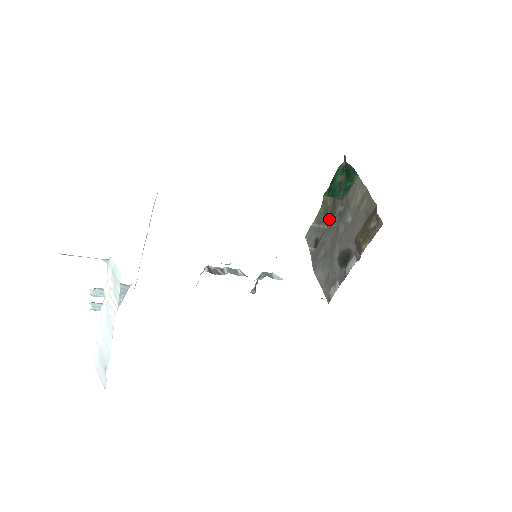
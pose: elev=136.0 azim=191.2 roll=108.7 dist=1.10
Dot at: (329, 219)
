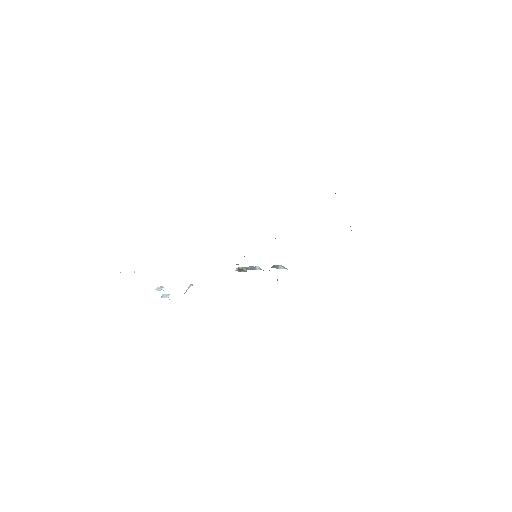
Dot at: occluded
